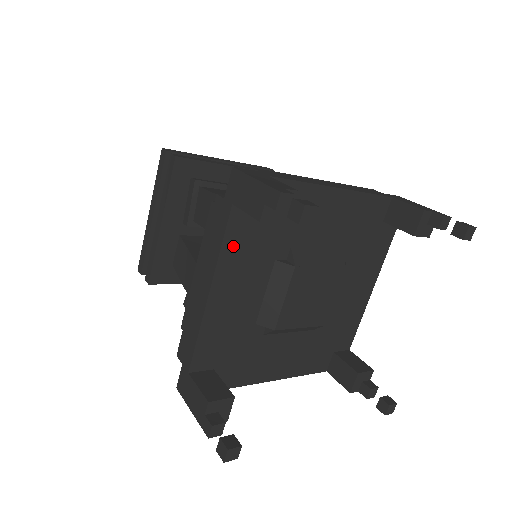
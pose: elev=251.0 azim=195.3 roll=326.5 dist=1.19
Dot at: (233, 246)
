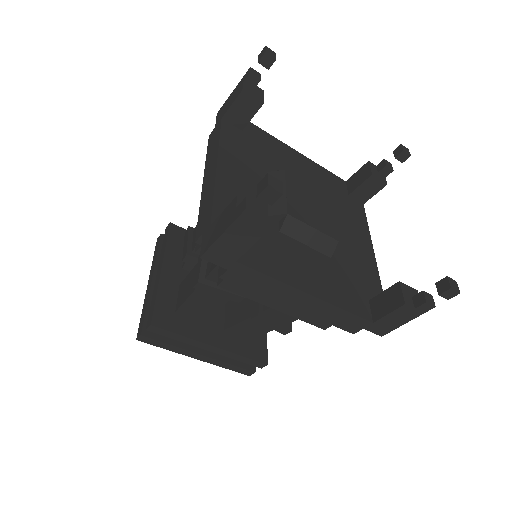
Dot at: (229, 144)
